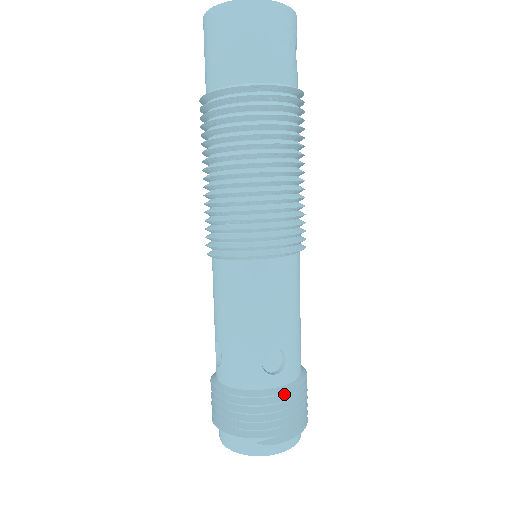
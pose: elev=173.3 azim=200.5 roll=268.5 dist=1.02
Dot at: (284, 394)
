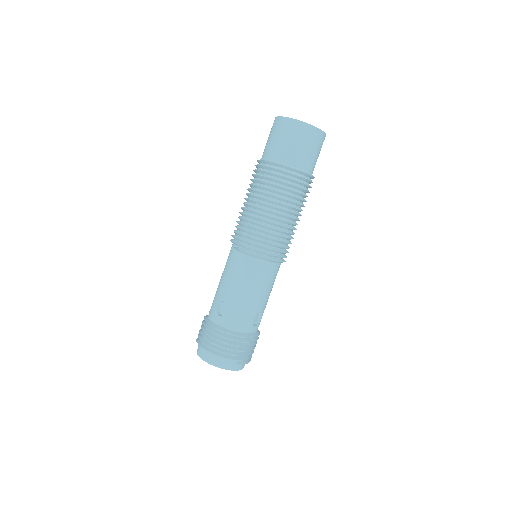
Dot at: (254, 337)
